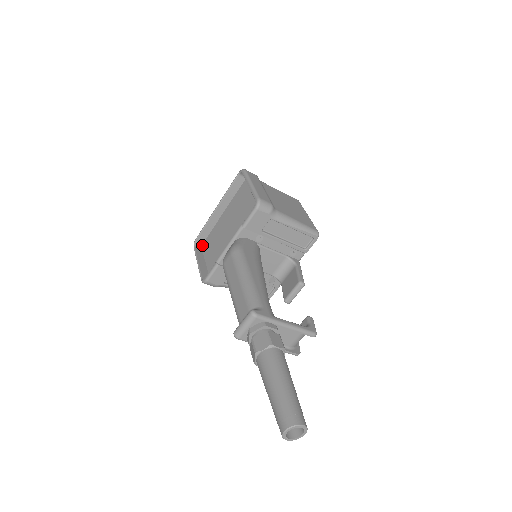
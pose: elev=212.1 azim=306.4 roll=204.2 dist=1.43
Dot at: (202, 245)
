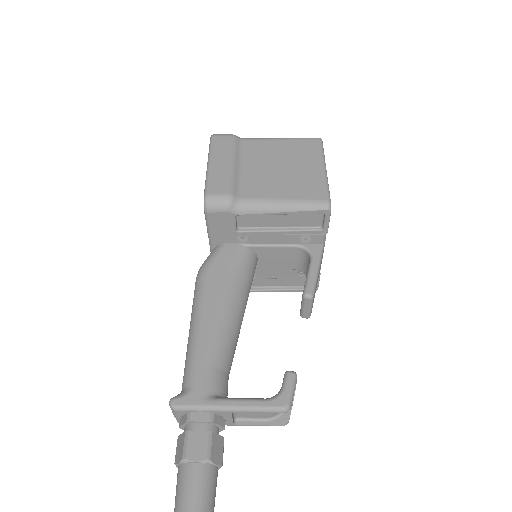
Dot at: occluded
